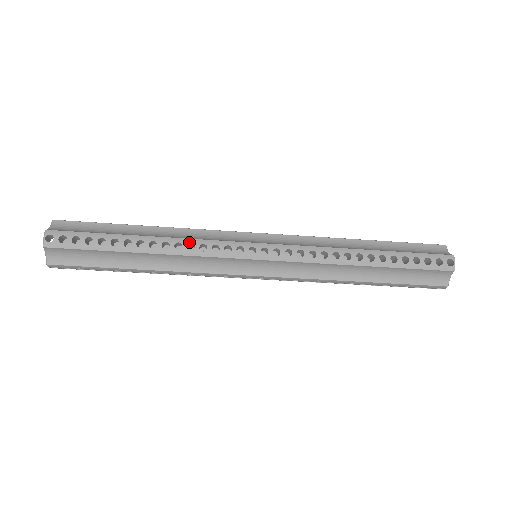
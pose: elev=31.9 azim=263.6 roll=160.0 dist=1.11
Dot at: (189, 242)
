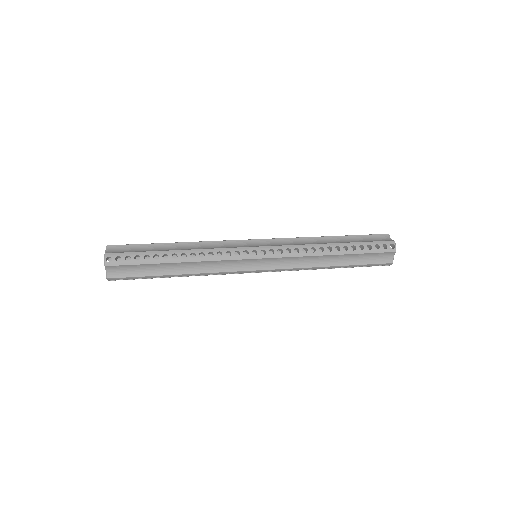
Dot at: (209, 274)
